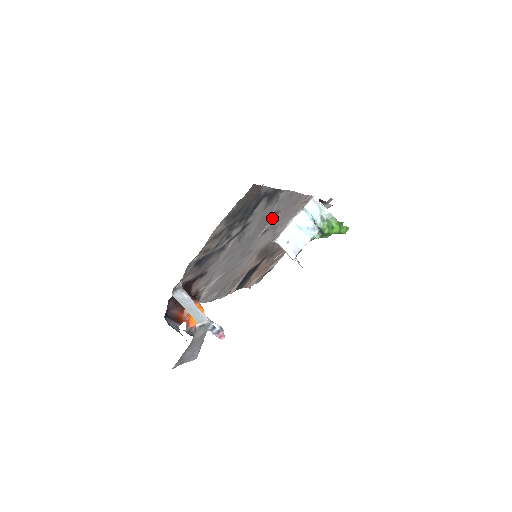
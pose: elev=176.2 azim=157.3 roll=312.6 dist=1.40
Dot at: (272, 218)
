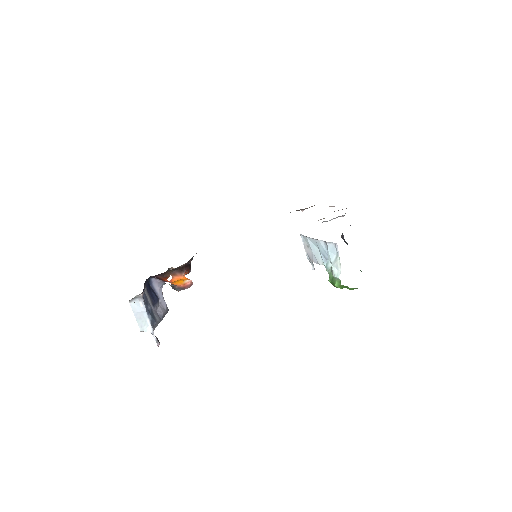
Dot at: occluded
